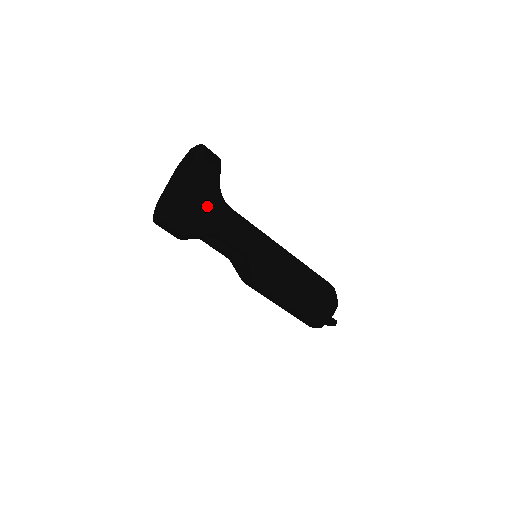
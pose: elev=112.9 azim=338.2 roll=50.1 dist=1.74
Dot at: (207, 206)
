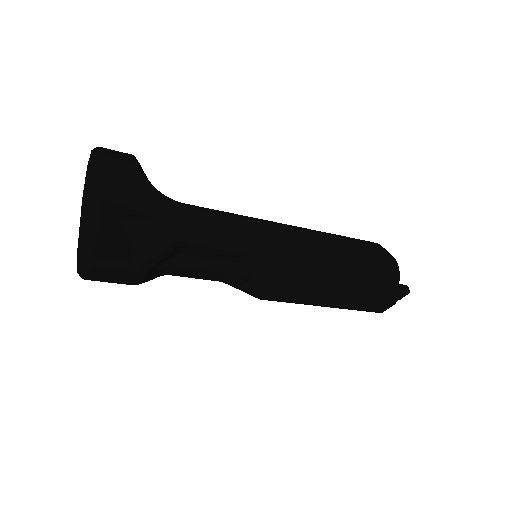
Dot at: (146, 212)
